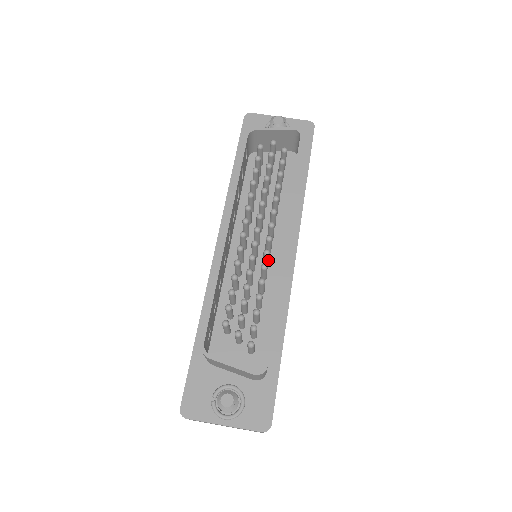
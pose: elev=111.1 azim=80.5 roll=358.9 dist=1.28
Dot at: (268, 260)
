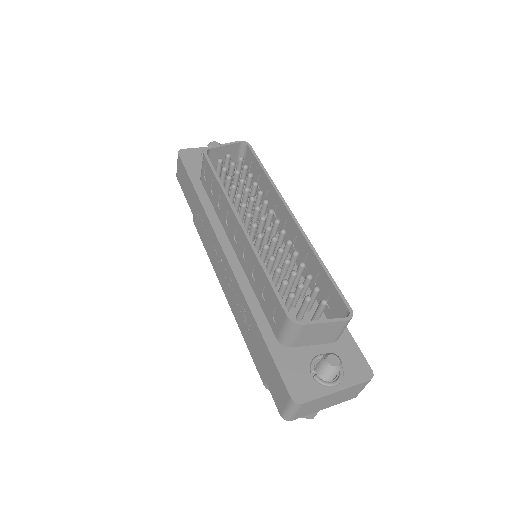
Dot at: (282, 242)
